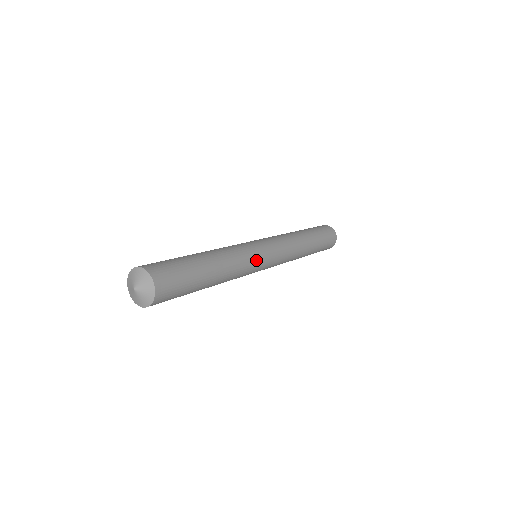
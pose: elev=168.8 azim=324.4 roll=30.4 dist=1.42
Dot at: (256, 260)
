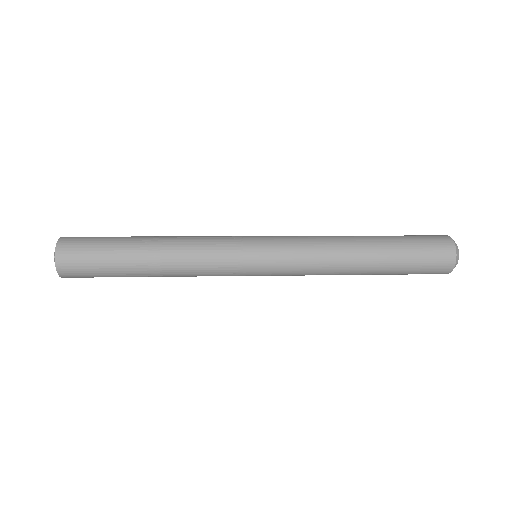
Dot at: (229, 254)
